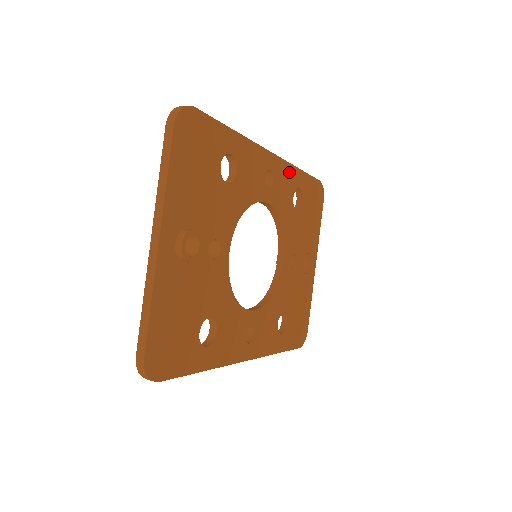
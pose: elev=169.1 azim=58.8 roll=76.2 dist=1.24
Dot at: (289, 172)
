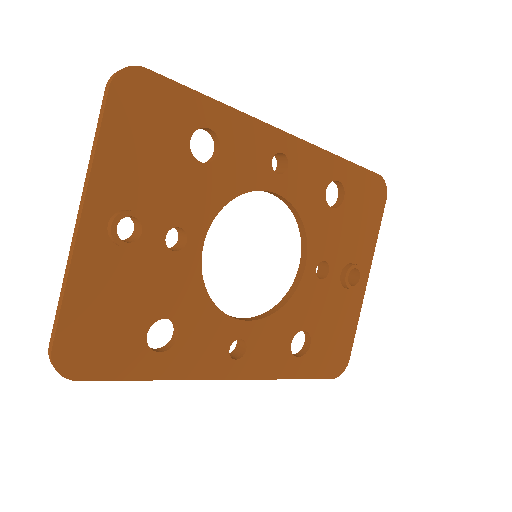
Dot at: (319, 159)
